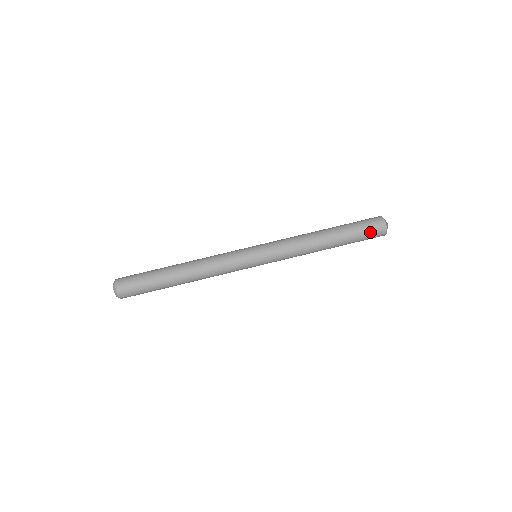
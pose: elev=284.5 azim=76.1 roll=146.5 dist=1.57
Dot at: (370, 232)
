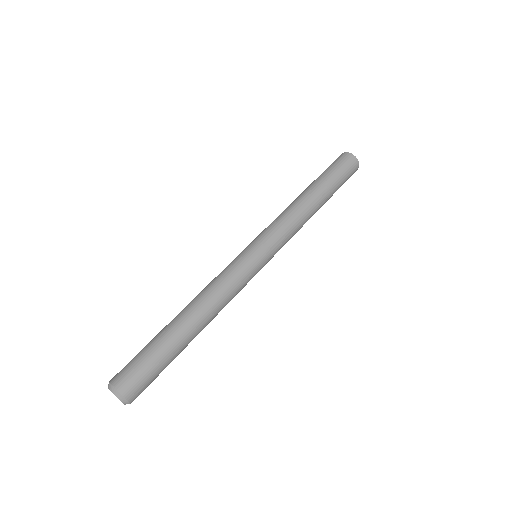
Dot at: (348, 177)
